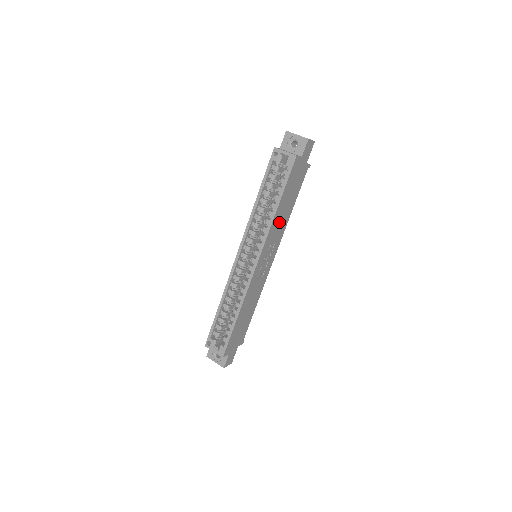
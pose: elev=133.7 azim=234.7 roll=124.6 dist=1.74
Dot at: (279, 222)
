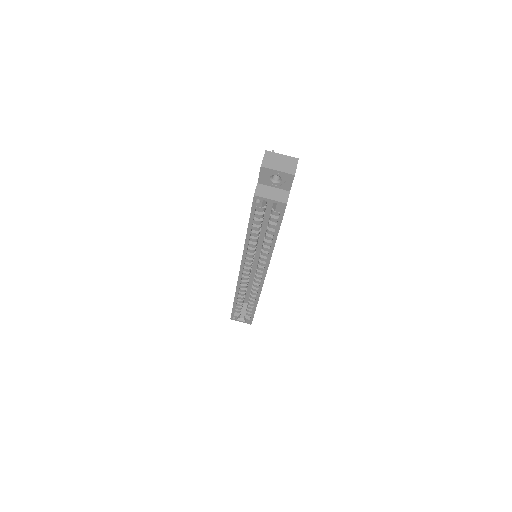
Dot at: occluded
